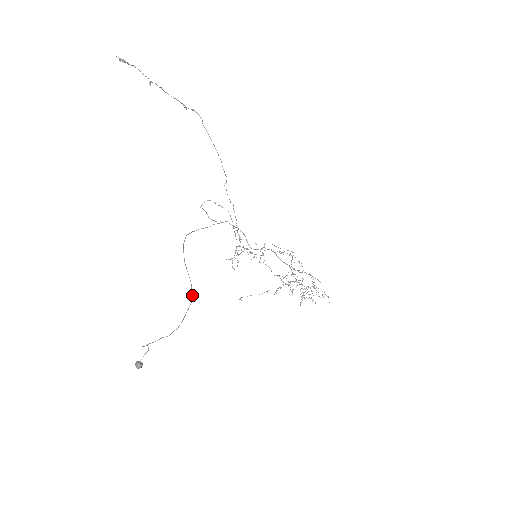
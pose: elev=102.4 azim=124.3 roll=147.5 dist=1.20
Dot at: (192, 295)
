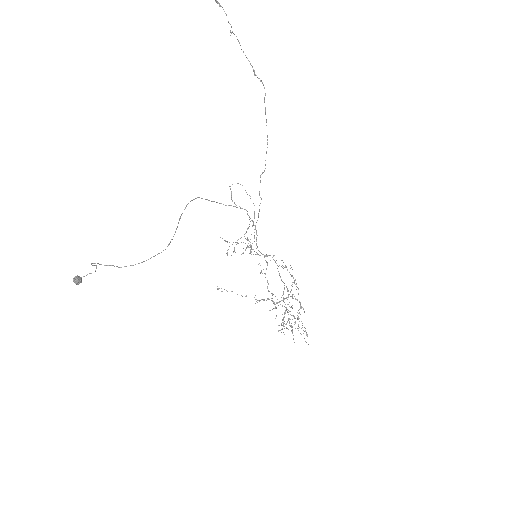
Dot at: (167, 246)
